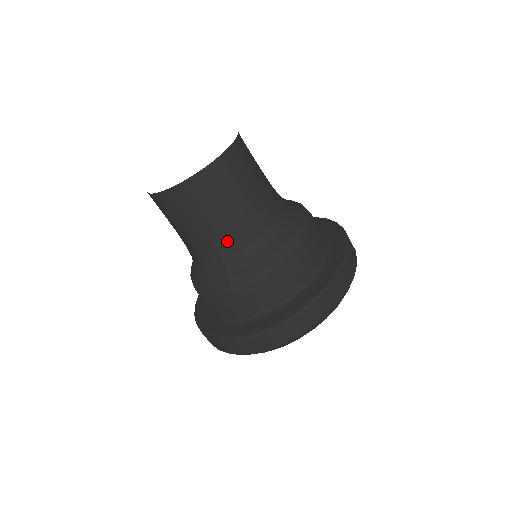
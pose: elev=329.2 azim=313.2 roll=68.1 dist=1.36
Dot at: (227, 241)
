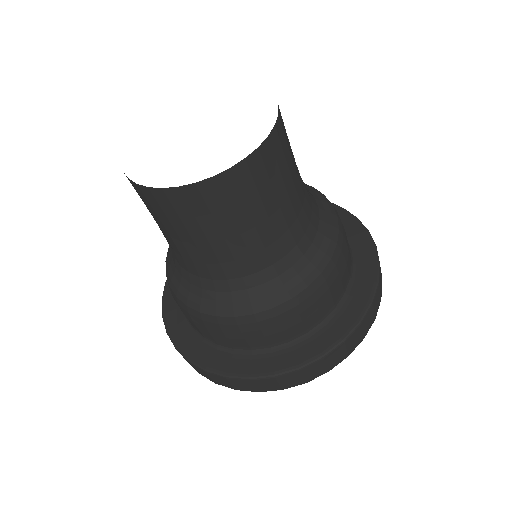
Dot at: (300, 217)
